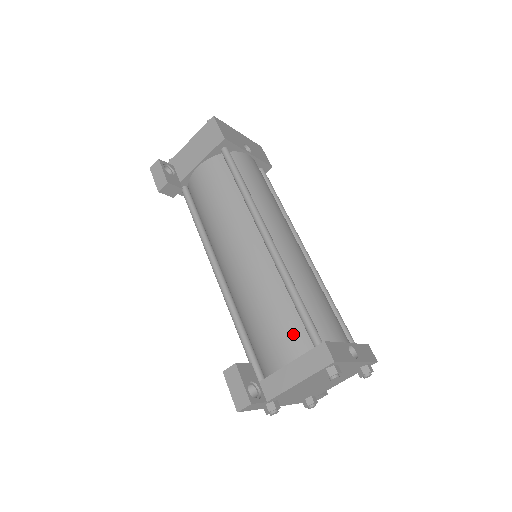
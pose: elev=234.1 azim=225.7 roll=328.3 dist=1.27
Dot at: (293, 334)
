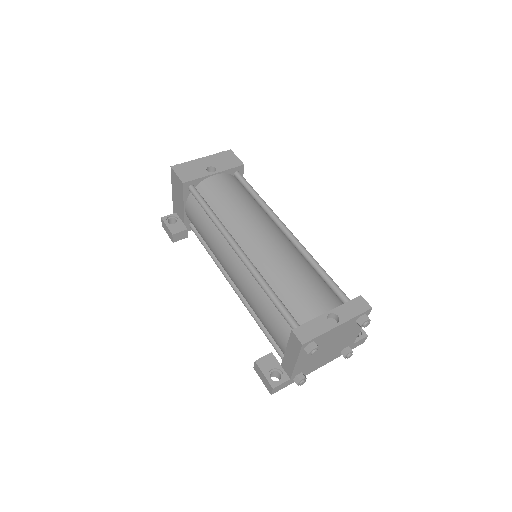
Dot at: (281, 325)
